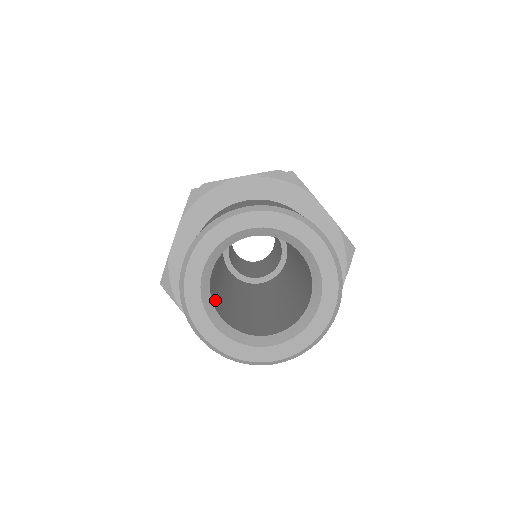
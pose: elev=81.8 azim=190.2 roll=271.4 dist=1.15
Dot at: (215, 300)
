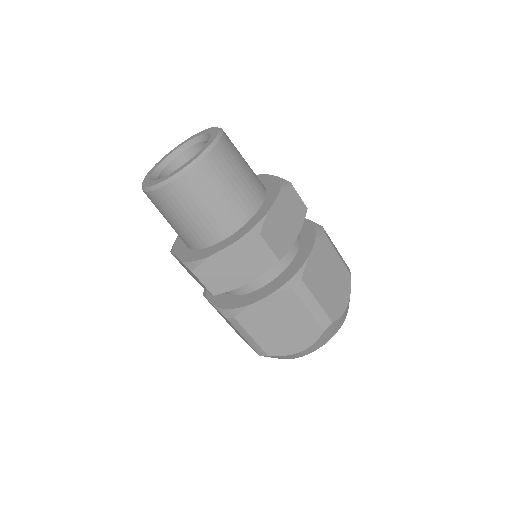
Dot at: occluded
